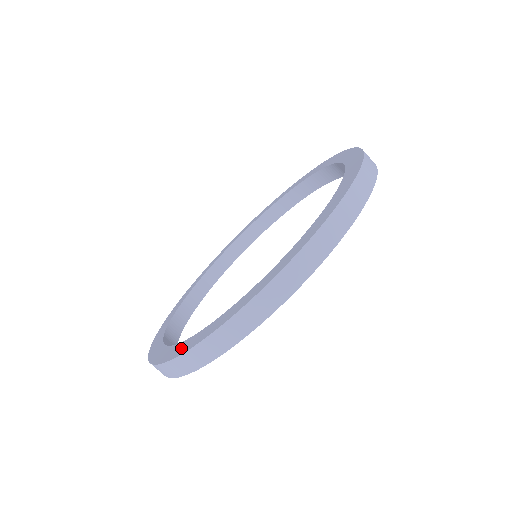
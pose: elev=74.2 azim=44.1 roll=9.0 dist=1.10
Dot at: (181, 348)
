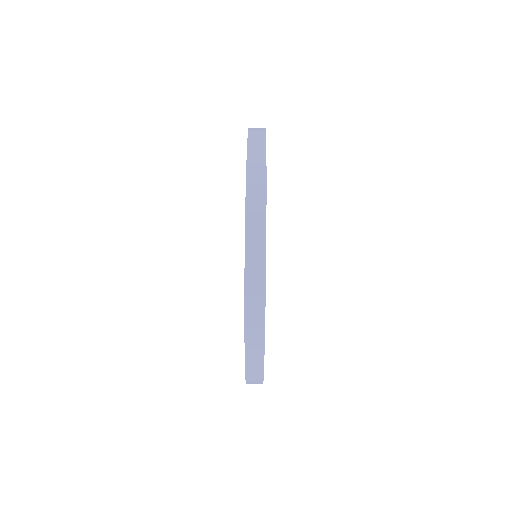
Dot at: occluded
